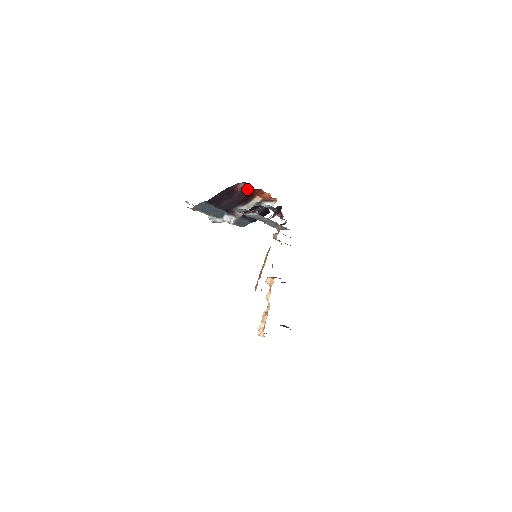
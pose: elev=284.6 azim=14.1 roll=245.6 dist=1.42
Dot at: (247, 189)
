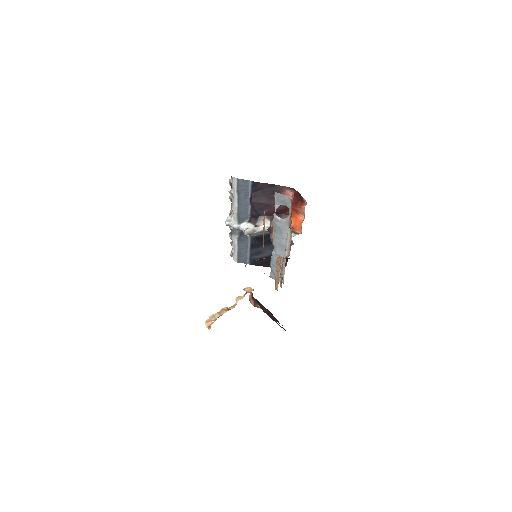
Dot at: occluded
